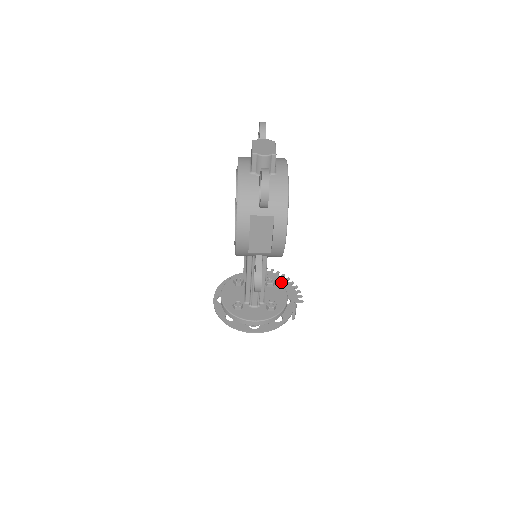
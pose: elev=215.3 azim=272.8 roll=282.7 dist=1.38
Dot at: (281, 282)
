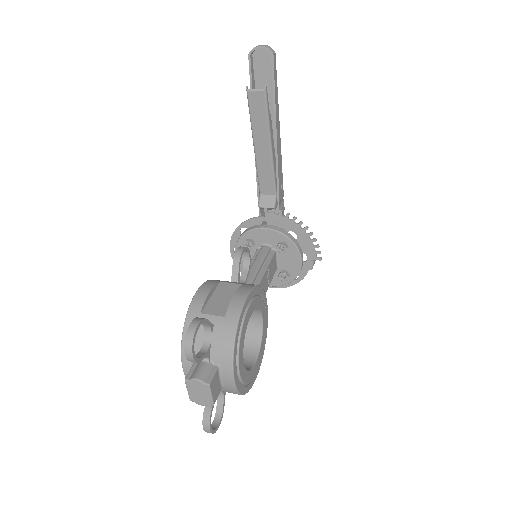
Dot at: (298, 234)
